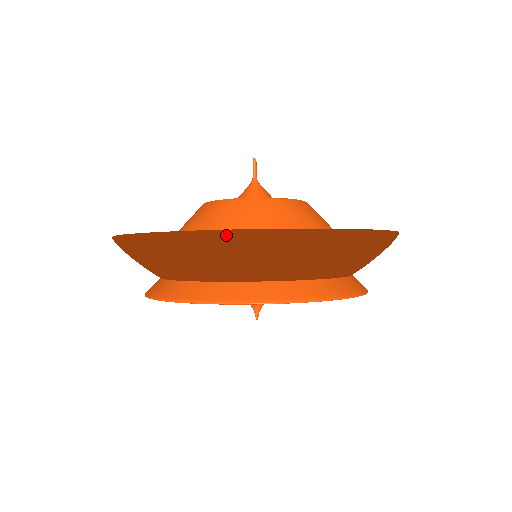
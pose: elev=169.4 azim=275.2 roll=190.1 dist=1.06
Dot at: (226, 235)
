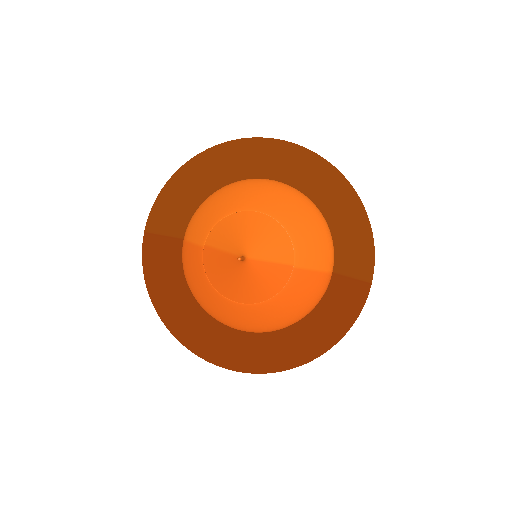
Dot at: (205, 358)
